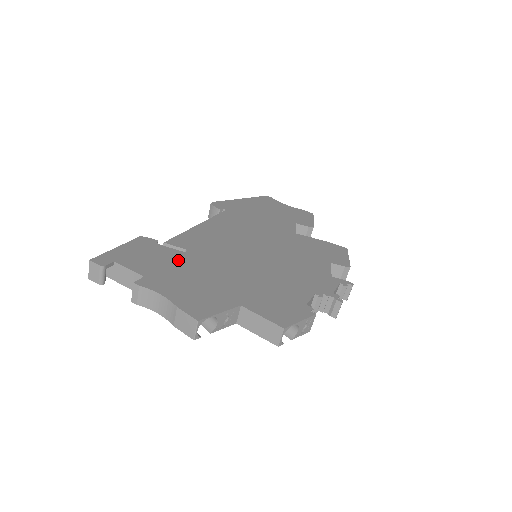
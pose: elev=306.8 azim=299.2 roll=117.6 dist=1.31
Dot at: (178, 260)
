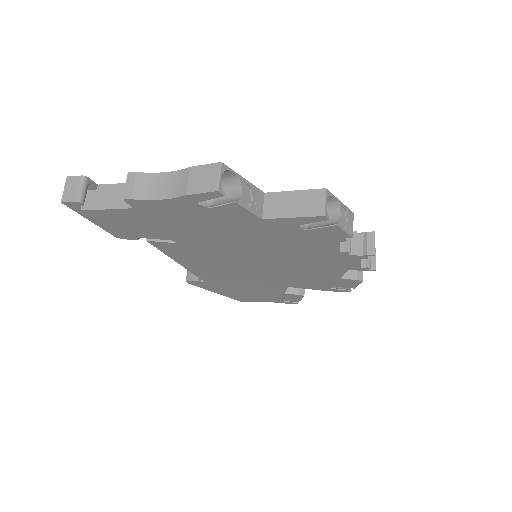
Dot at: occluded
